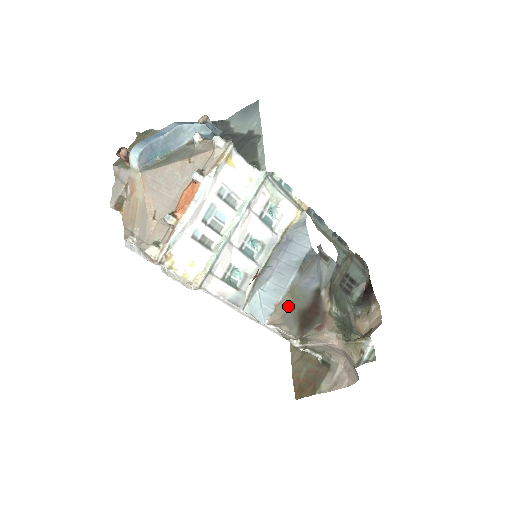
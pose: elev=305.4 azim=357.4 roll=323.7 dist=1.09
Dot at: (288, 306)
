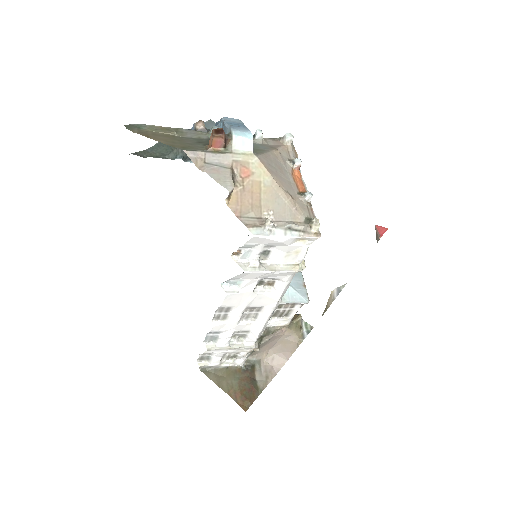
Dot at: occluded
